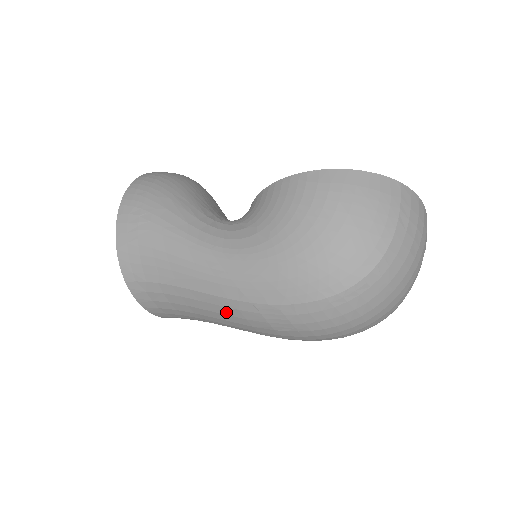
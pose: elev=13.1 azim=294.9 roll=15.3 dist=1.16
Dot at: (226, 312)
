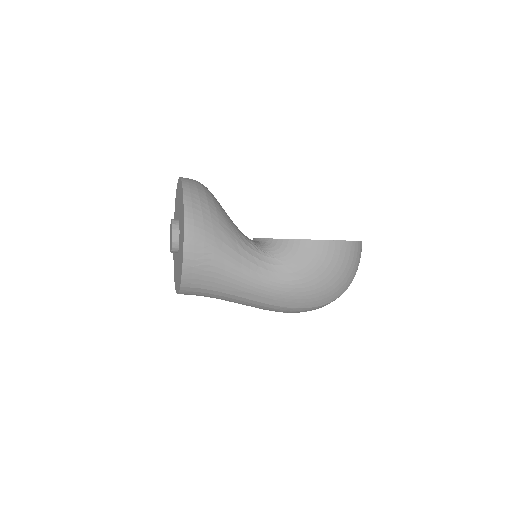
Dot at: (254, 305)
